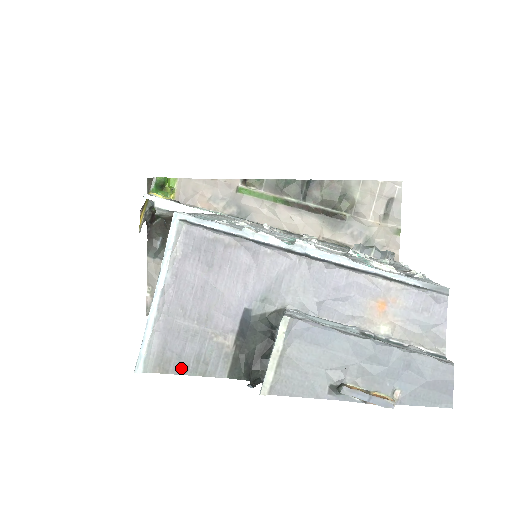
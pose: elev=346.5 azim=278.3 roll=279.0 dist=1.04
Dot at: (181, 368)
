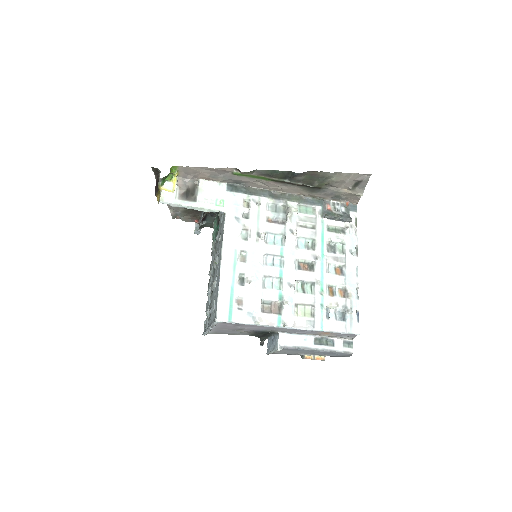
Dot at: occluded
